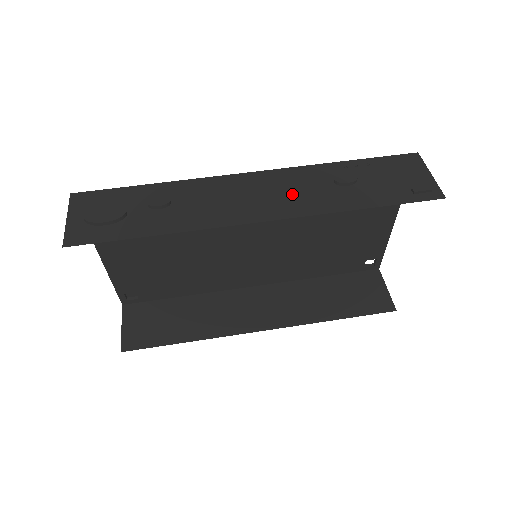
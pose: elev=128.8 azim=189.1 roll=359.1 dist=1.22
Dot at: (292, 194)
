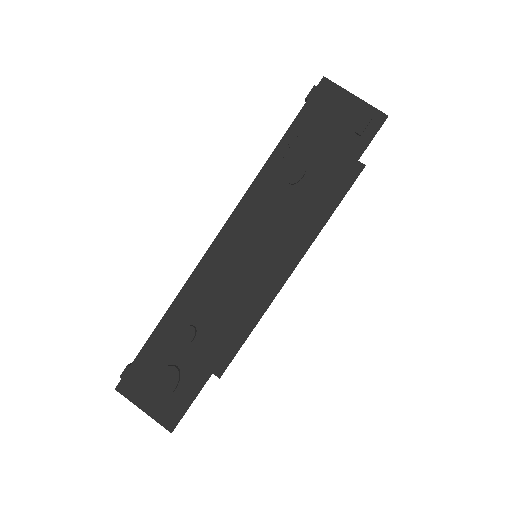
Dot at: (271, 229)
